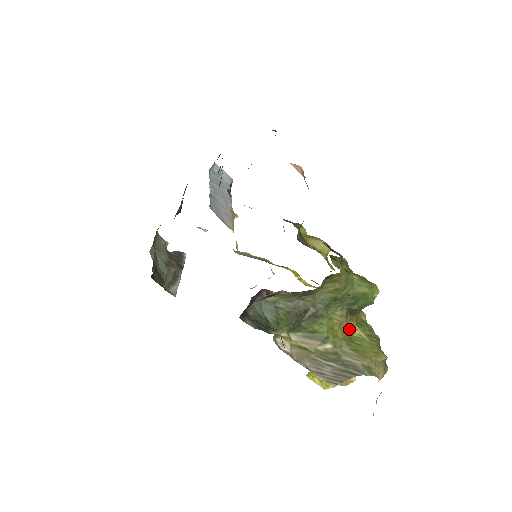
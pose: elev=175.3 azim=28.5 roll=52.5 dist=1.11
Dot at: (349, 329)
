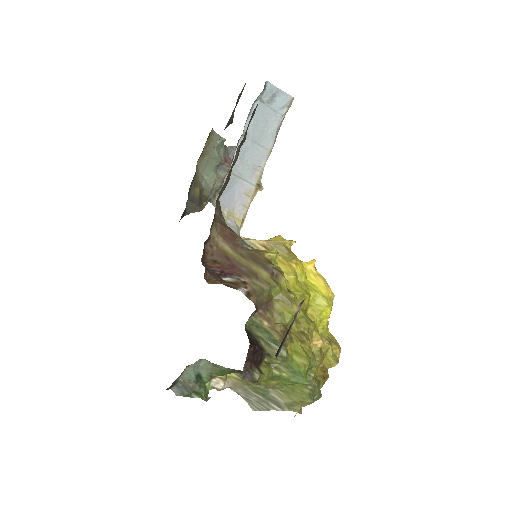
Dot at: occluded
